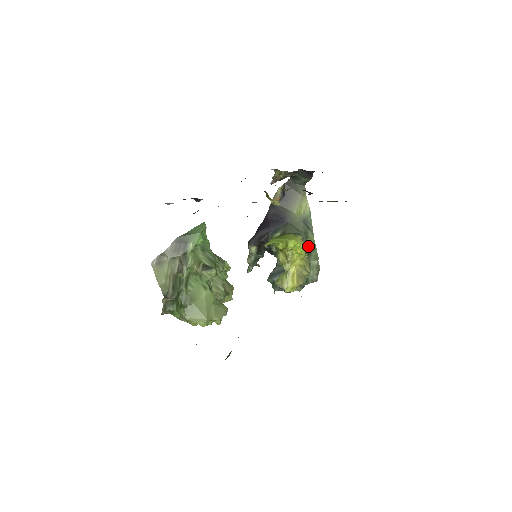
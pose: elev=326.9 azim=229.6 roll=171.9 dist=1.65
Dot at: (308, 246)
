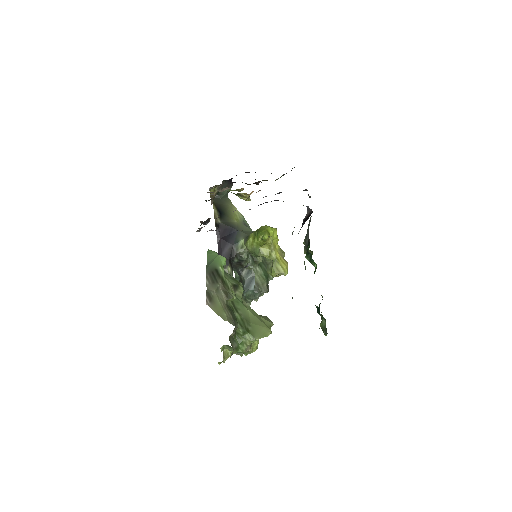
Dot at: occluded
